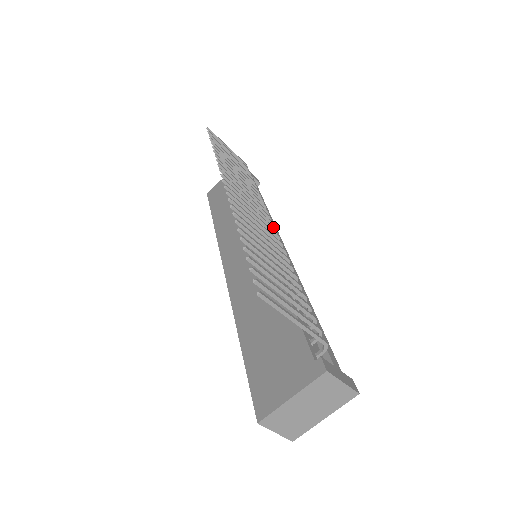
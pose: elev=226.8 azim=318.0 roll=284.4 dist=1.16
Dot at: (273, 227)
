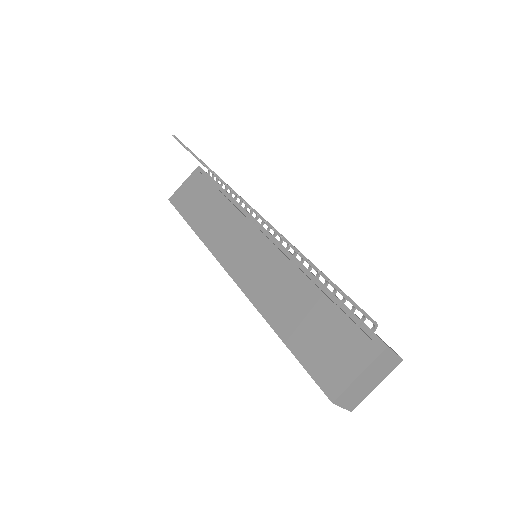
Dot at: occluded
